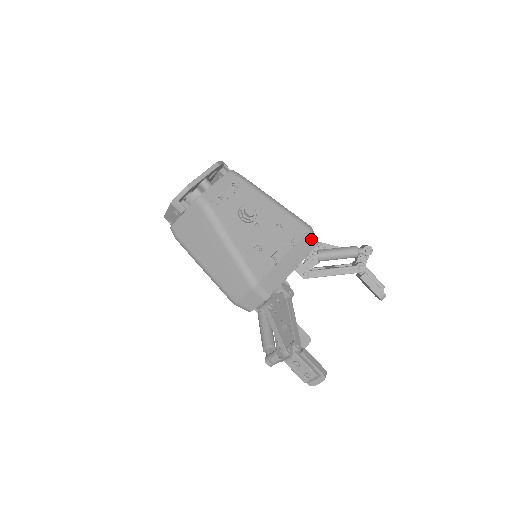
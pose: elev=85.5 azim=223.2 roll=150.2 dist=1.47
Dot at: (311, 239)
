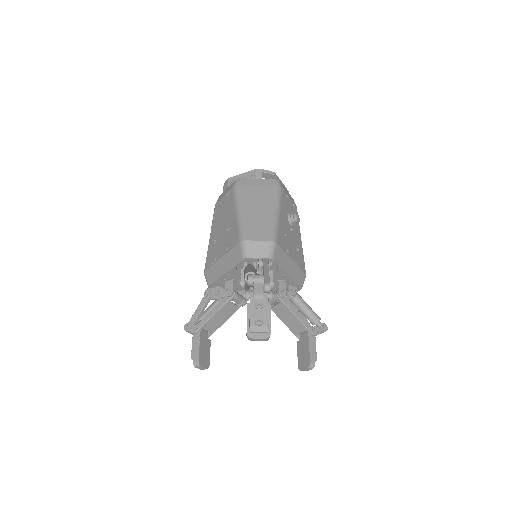
Dot at: (303, 280)
